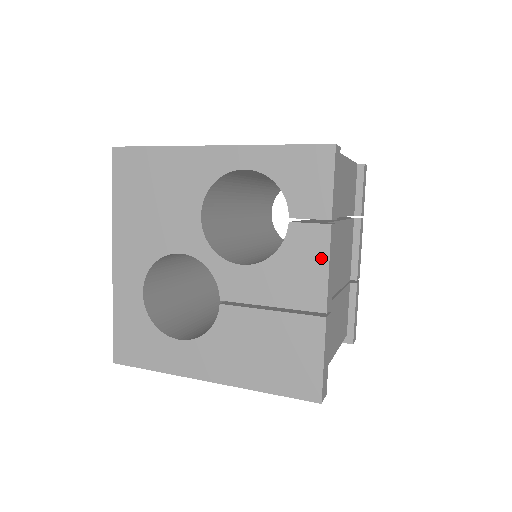
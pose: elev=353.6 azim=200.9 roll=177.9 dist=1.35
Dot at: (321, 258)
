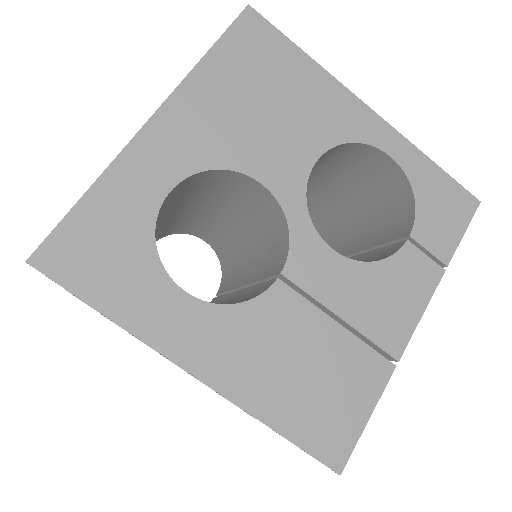
Dot at: (421, 298)
